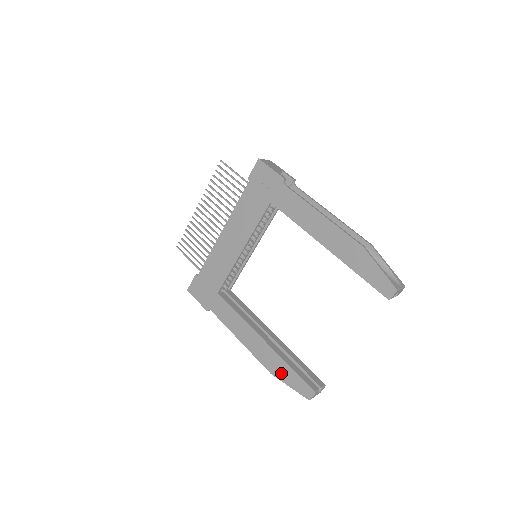
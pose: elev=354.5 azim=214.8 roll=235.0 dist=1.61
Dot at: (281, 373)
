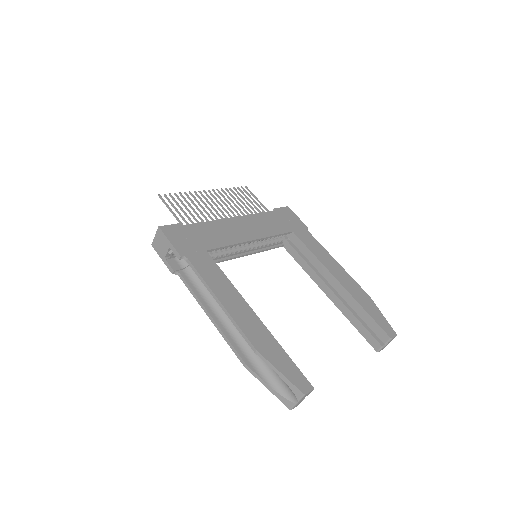
Dot at: (272, 353)
